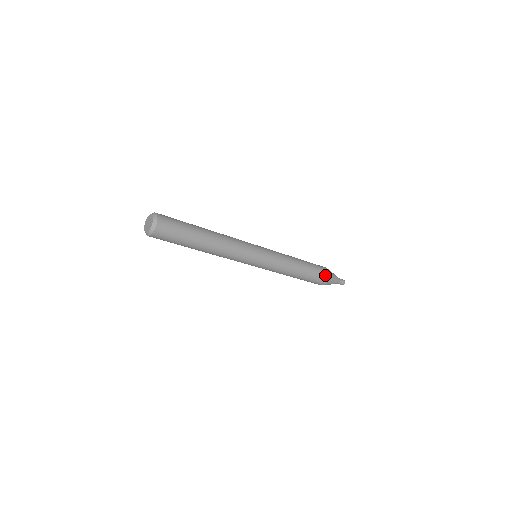
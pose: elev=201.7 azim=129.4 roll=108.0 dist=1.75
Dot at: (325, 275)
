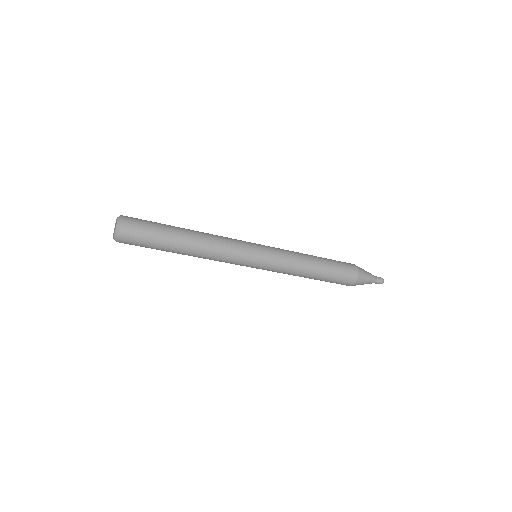
Dot at: (349, 264)
